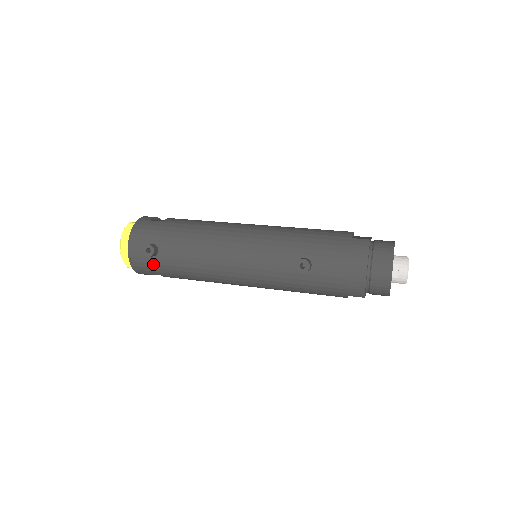
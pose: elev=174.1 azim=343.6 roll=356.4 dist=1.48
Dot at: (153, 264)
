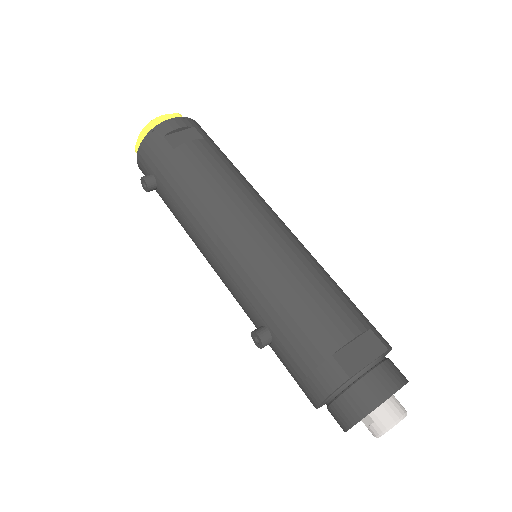
Dot at: occluded
